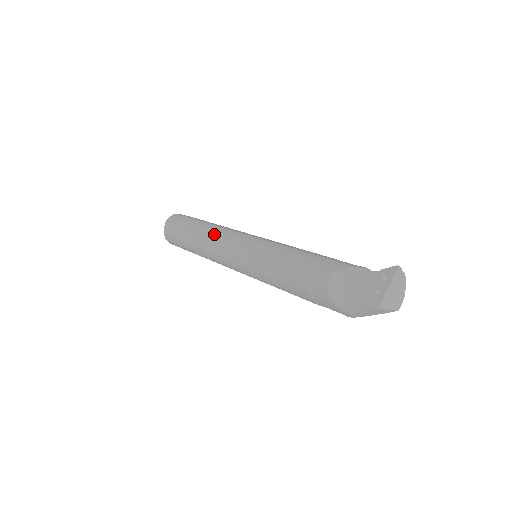
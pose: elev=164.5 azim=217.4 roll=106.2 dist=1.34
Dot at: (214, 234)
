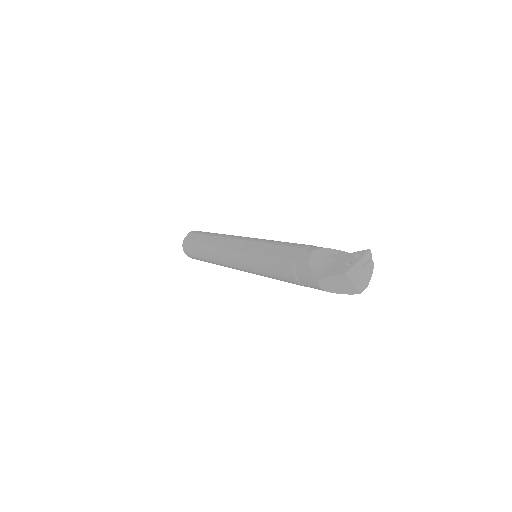
Dot at: (228, 236)
